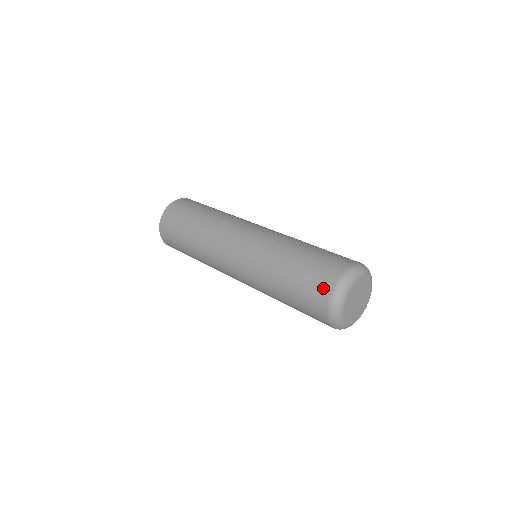
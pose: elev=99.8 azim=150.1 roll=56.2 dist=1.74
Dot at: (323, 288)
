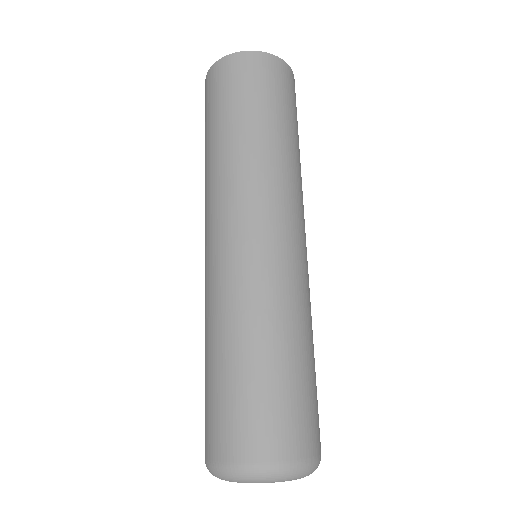
Dot at: (246, 444)
